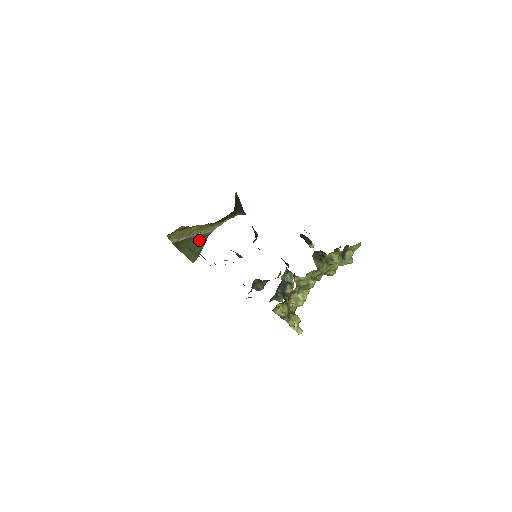
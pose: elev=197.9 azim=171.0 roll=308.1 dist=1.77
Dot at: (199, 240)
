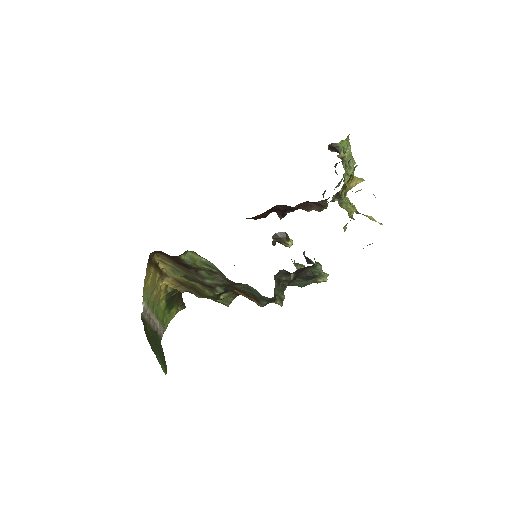
Dot at: (157, 340)
